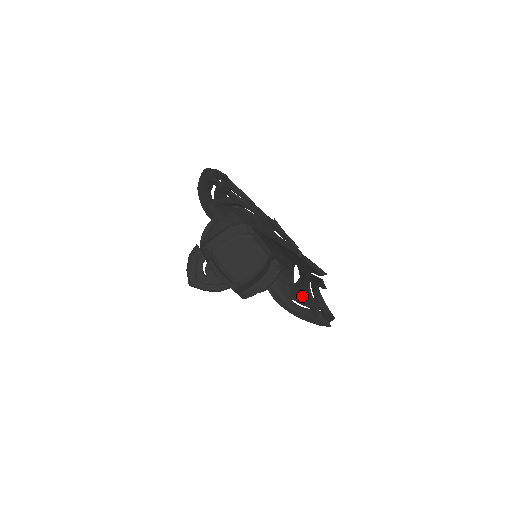
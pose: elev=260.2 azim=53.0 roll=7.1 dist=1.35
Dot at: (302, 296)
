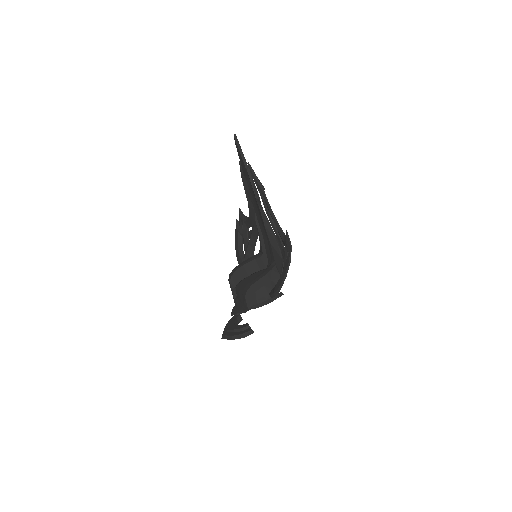
Dot at: occluded
